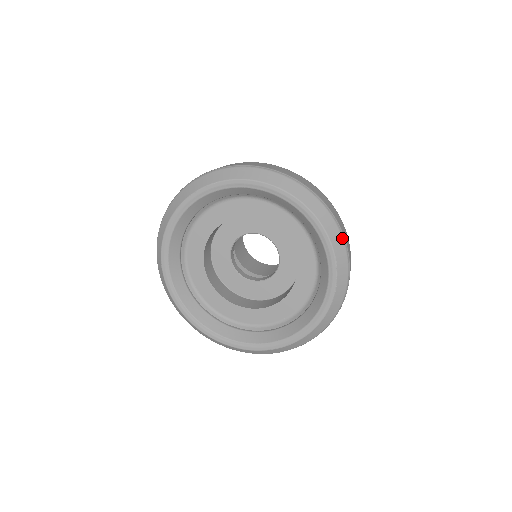
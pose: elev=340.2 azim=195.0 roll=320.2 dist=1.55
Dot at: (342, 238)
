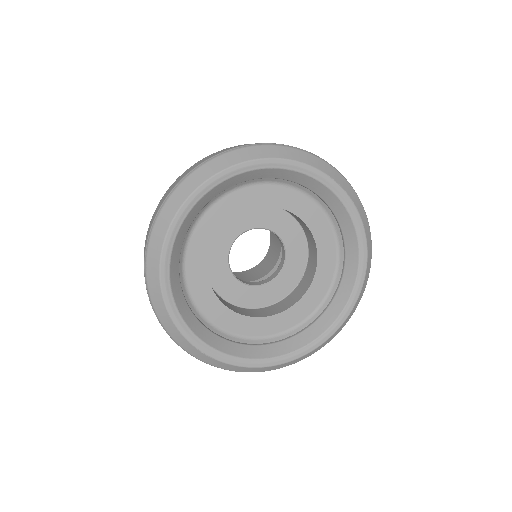
Dot at: (317, 157)
